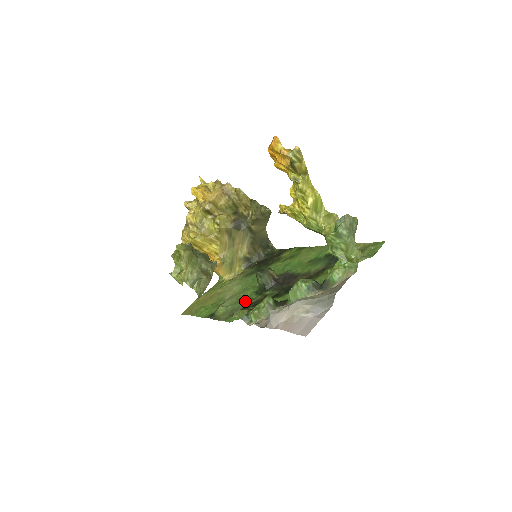
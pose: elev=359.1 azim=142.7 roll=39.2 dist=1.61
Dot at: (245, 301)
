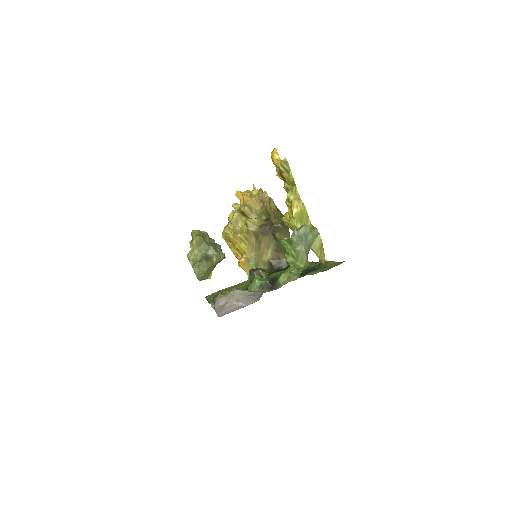
Dot at: occluded
